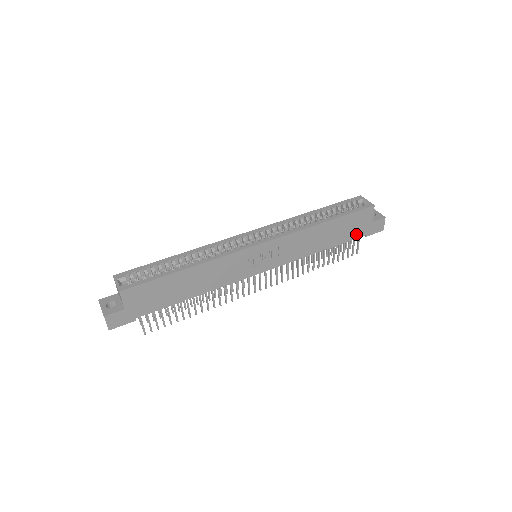
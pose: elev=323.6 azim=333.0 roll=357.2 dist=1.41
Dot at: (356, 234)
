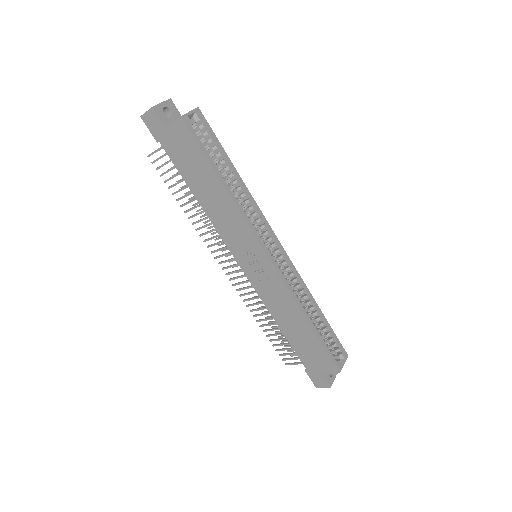
Dot at: (305, 359)
